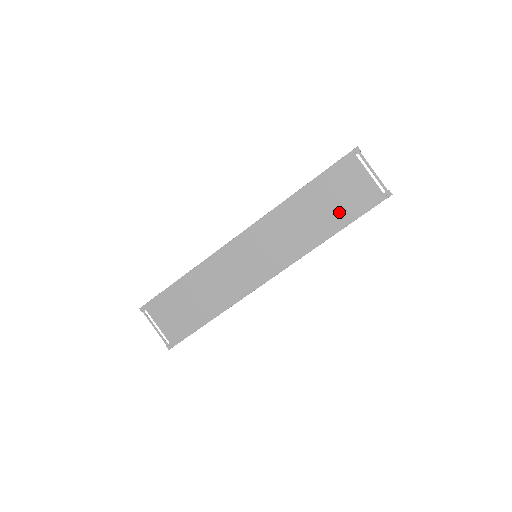
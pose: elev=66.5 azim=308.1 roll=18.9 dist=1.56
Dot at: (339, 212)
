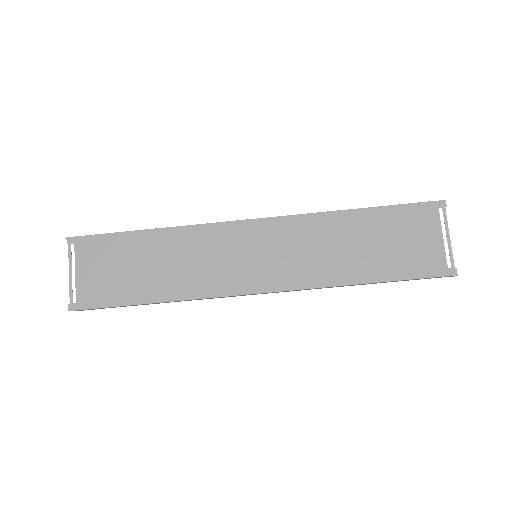
Dot at: (385, 260)
